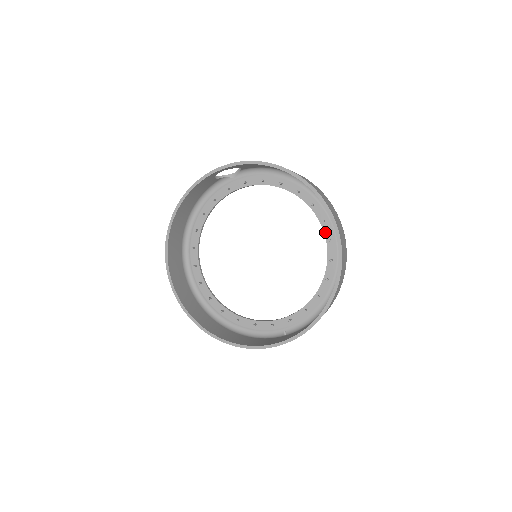
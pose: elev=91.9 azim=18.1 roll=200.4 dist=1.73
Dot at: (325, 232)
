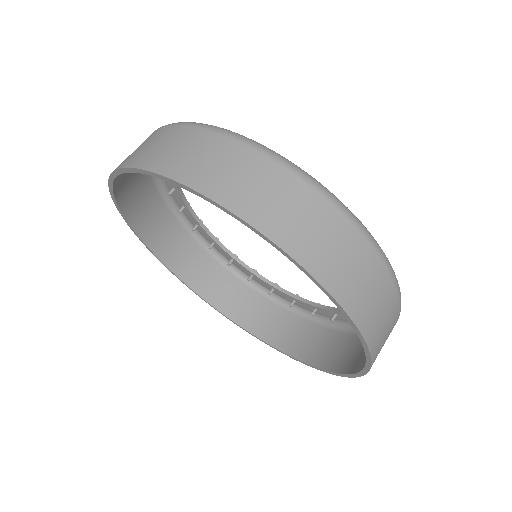
Dot at: occluded
